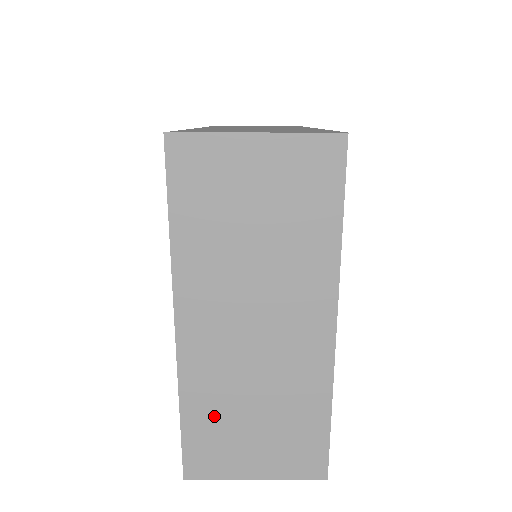
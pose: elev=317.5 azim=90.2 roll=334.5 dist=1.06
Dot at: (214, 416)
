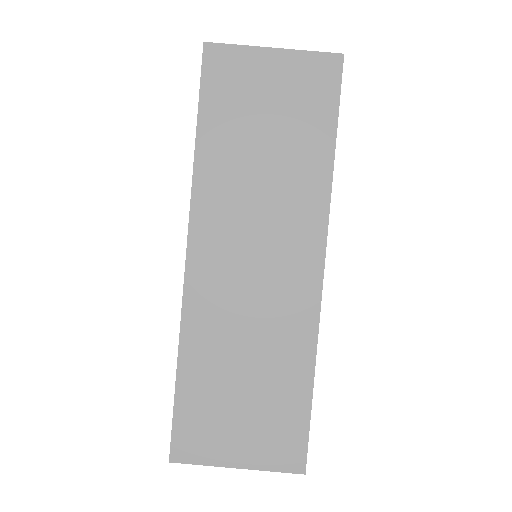
Dot at: occluded
